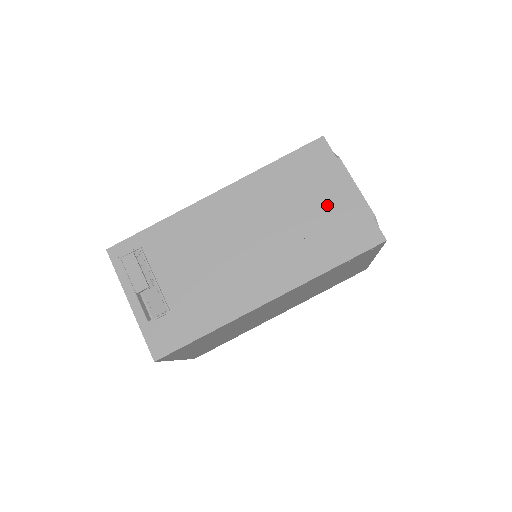
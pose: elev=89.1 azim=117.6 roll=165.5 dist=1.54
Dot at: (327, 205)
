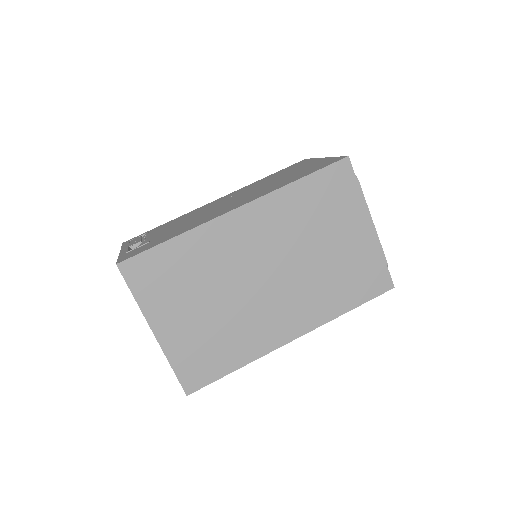
Dot at: (301, 169)
